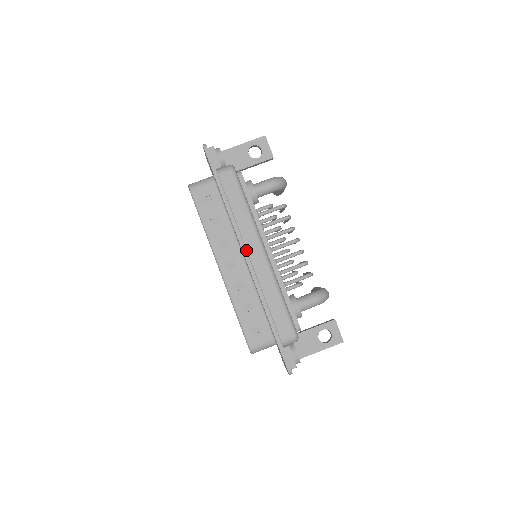
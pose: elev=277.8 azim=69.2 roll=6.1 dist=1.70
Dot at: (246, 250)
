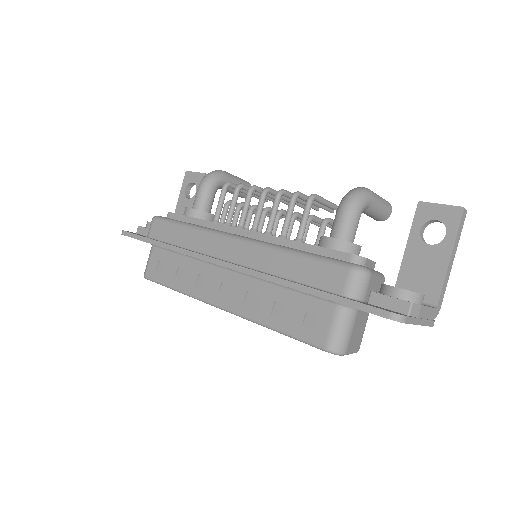
Dot at: occluded
